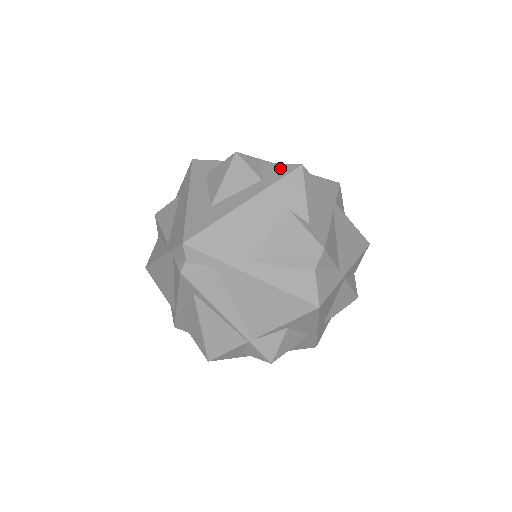
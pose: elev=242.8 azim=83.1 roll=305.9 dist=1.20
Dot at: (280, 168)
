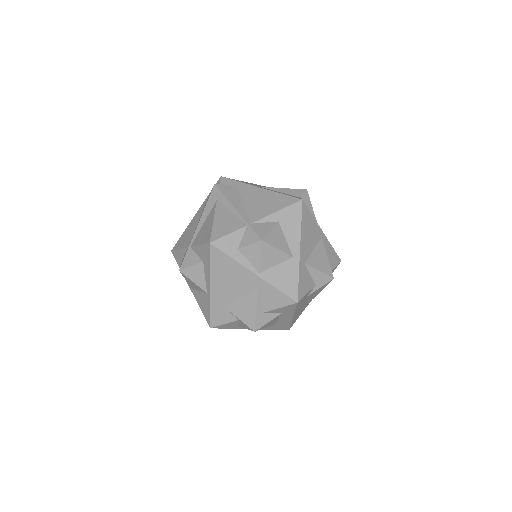
Dot at: occluded
